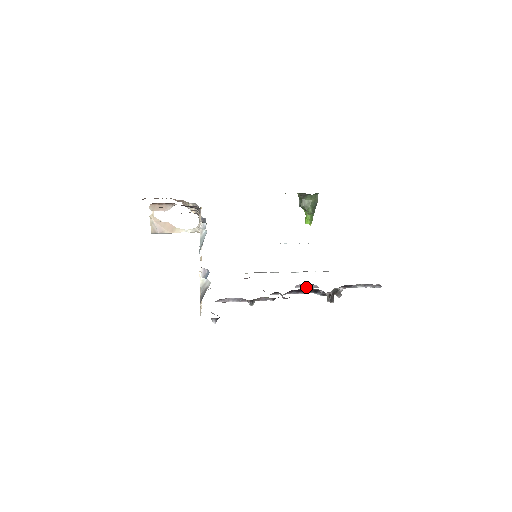
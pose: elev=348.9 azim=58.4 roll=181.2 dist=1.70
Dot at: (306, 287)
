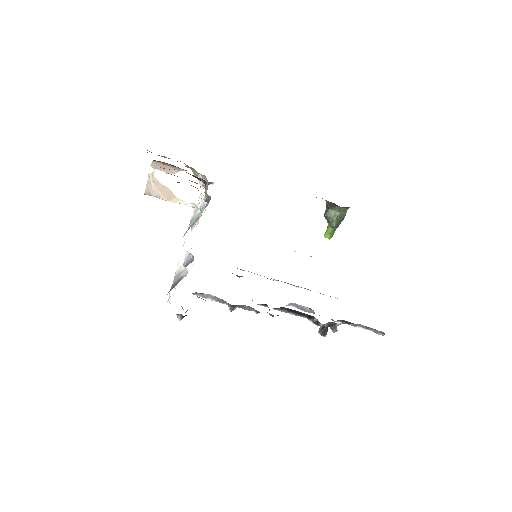
Dot at: (301, 308)
